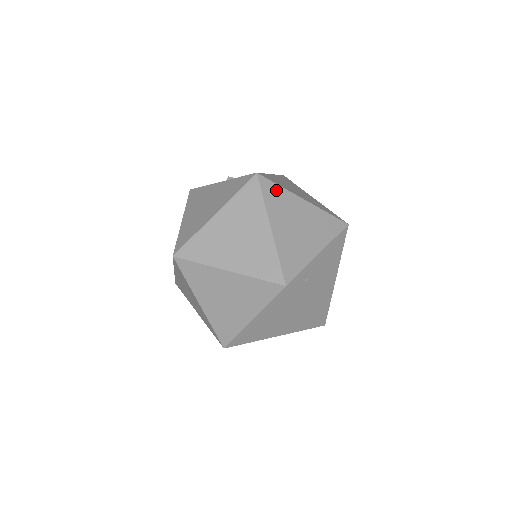
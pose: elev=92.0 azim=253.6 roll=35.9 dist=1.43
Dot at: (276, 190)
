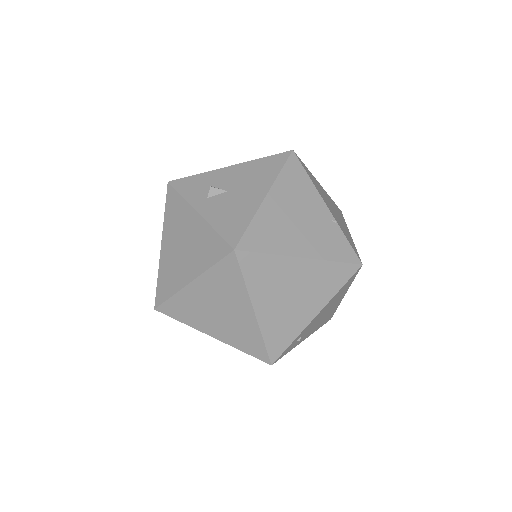
Dot at: (262, 262)
